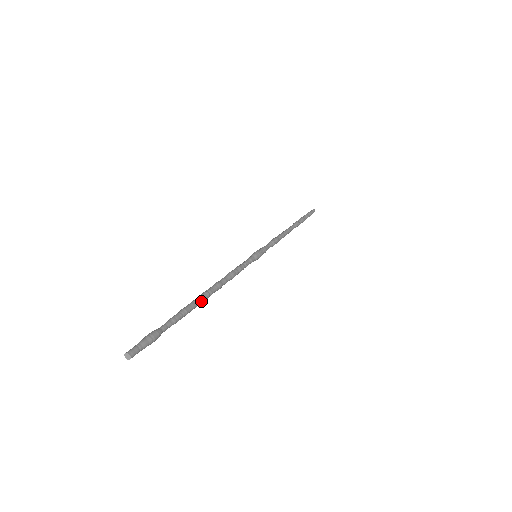
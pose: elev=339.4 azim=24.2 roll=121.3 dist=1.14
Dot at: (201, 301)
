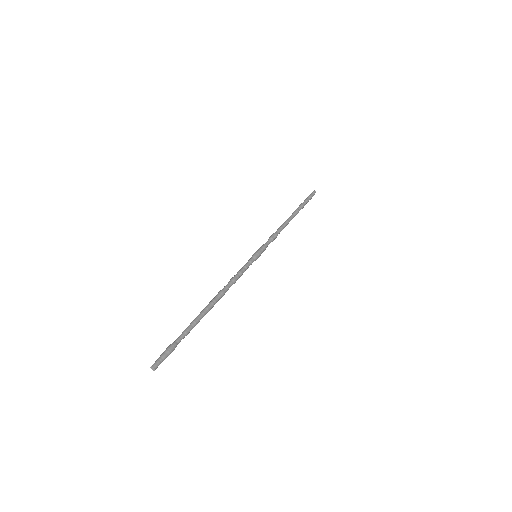
Dot at: occluded
